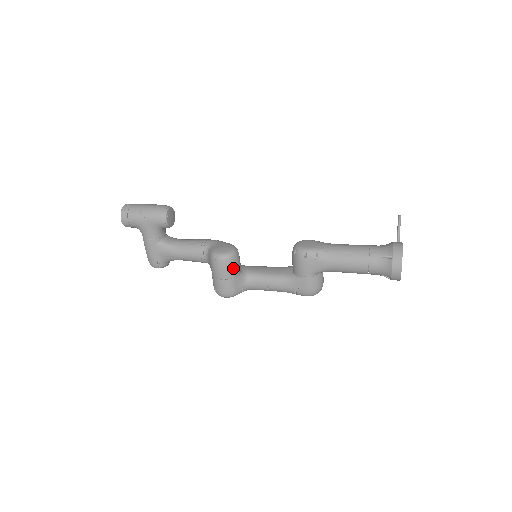
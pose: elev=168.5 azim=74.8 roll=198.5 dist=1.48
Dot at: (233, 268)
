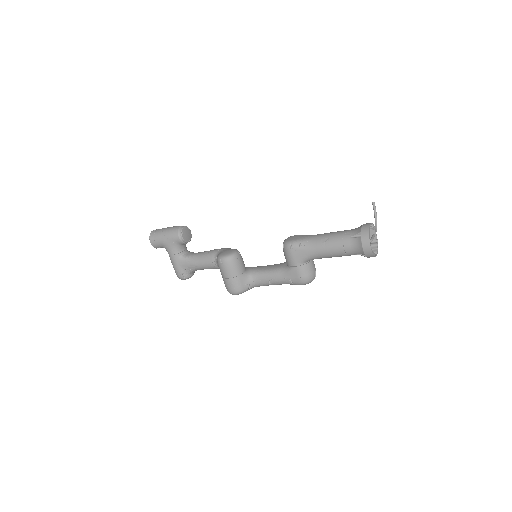
Dot at: (236, 267)
